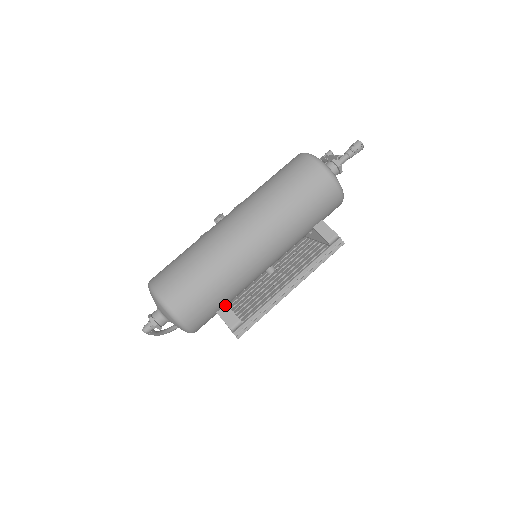
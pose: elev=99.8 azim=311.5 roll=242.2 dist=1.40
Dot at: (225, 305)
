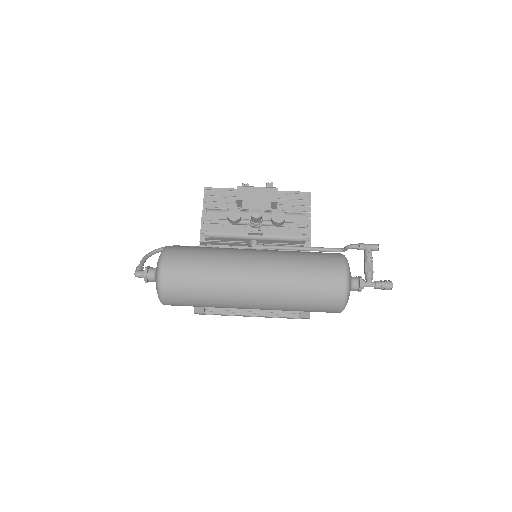
Dot at: occluded
